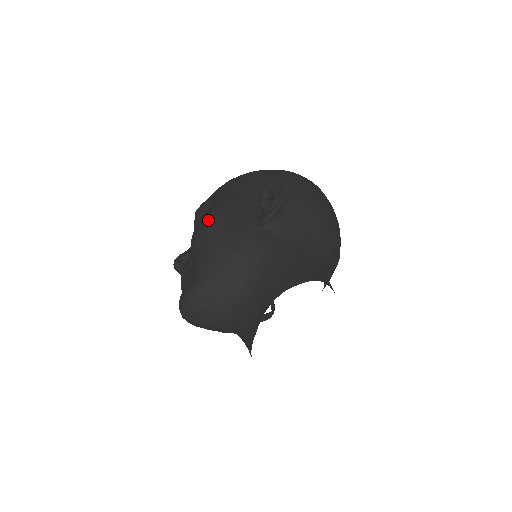
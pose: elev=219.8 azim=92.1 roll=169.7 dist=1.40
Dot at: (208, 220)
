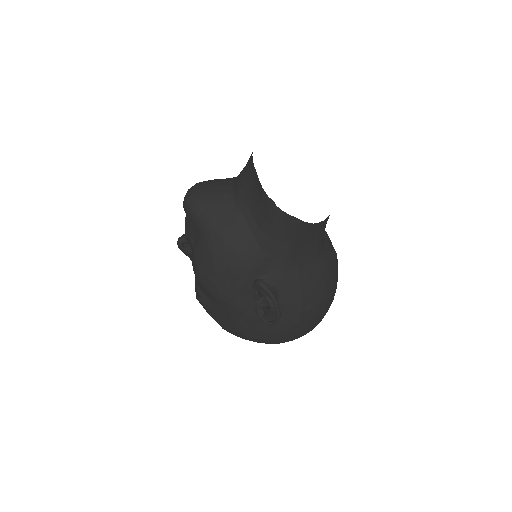
Dot at: occluded
